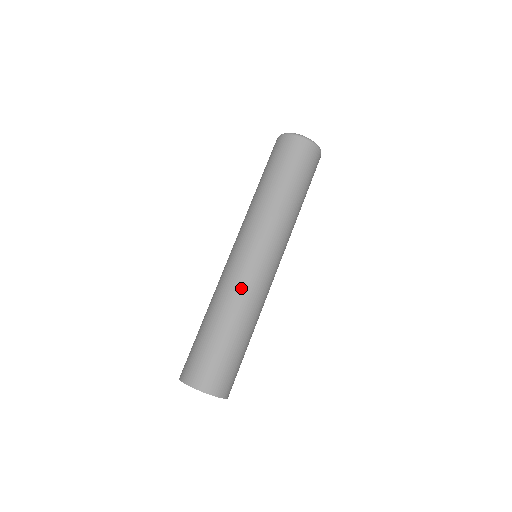
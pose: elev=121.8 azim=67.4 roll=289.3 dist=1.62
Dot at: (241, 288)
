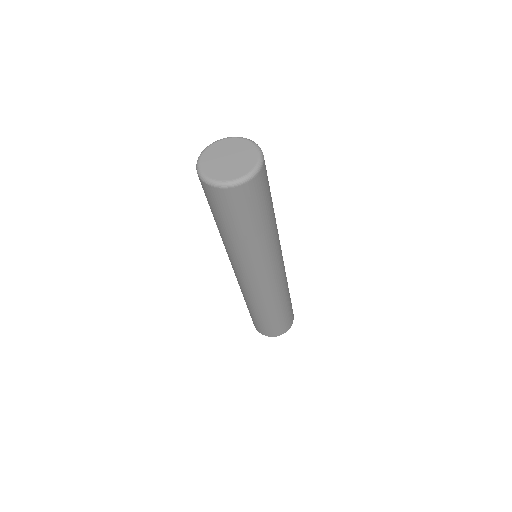
Dot at: (275, 294)
